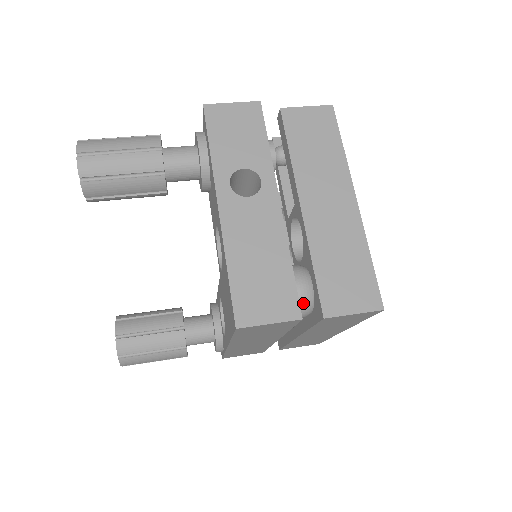
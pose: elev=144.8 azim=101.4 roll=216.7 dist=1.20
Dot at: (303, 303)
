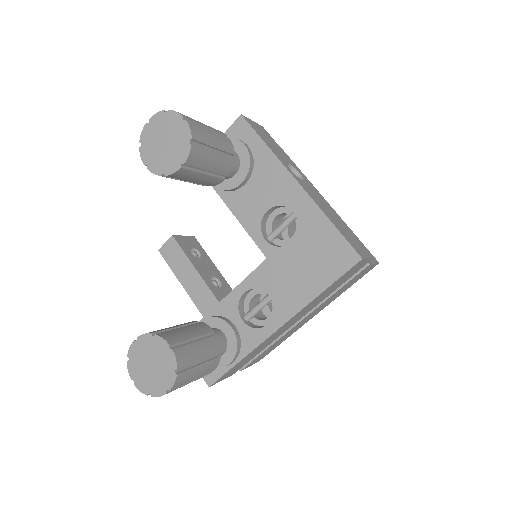
Dot at: occluded
